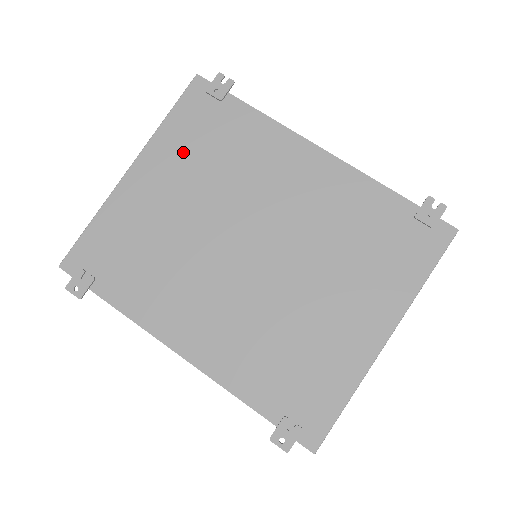
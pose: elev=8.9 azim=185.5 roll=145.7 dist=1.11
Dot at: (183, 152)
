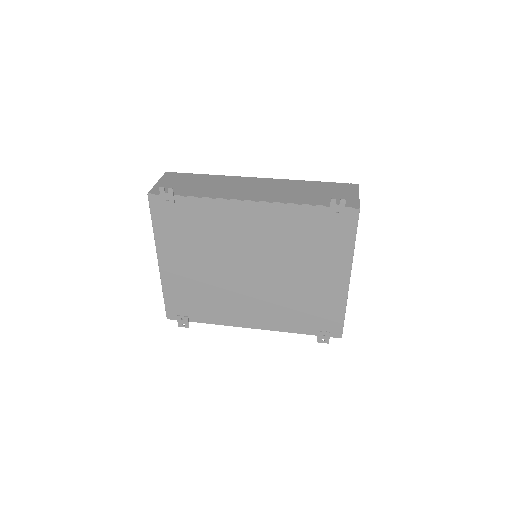
Dot at: (178, 241)
